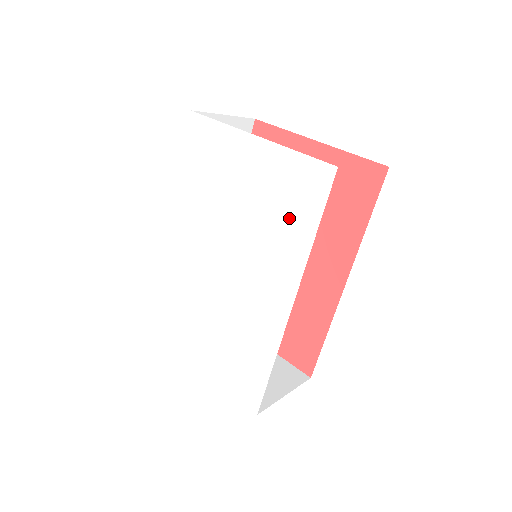
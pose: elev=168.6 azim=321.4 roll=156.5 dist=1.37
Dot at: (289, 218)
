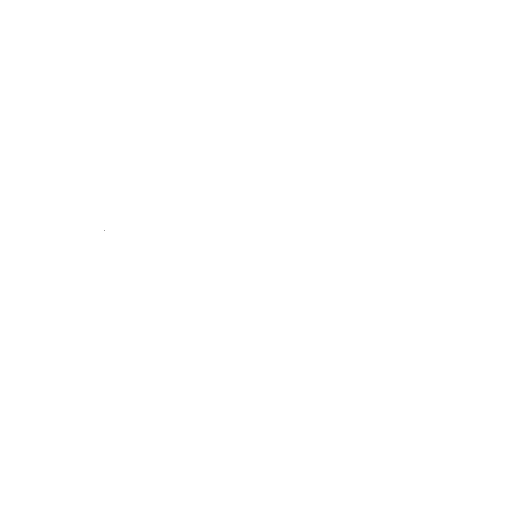
Dot at: (261, 140)
